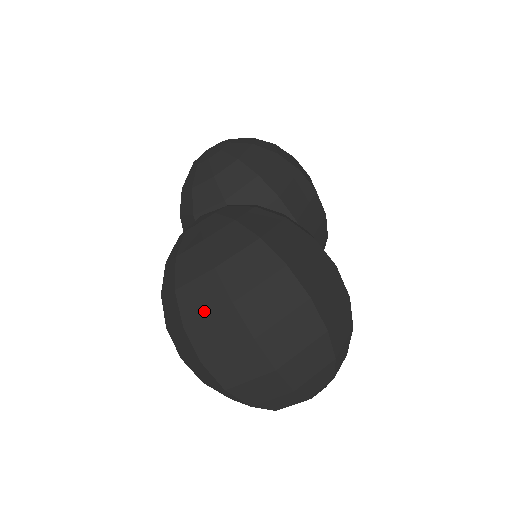
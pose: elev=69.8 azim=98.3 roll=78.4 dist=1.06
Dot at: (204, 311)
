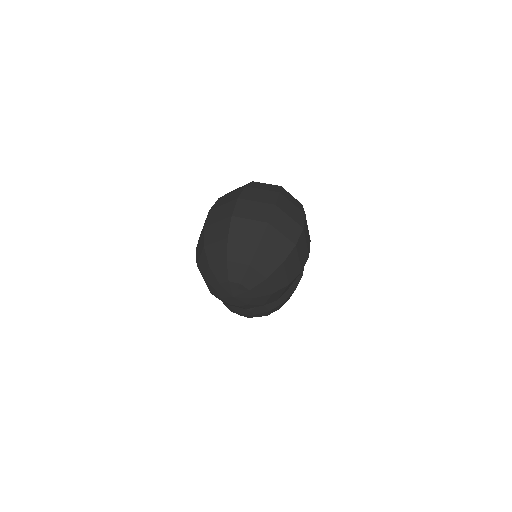
Dot at: (262, 188)
